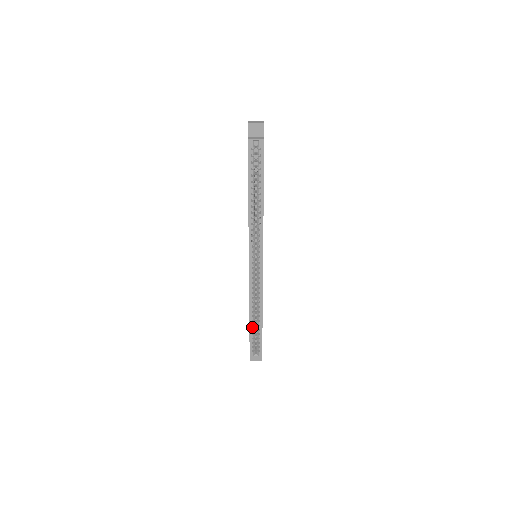
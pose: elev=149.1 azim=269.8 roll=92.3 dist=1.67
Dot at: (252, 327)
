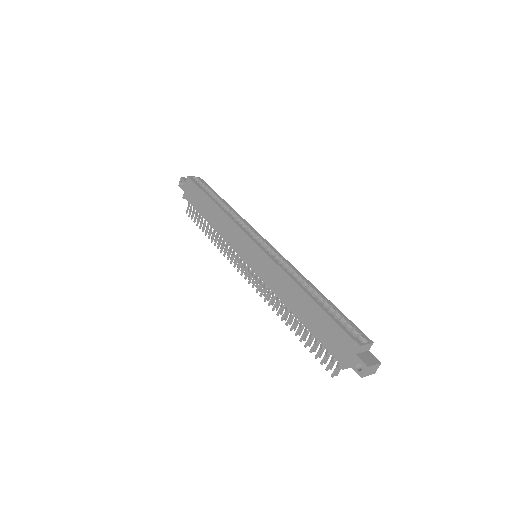
Dot at: (320, 304)
